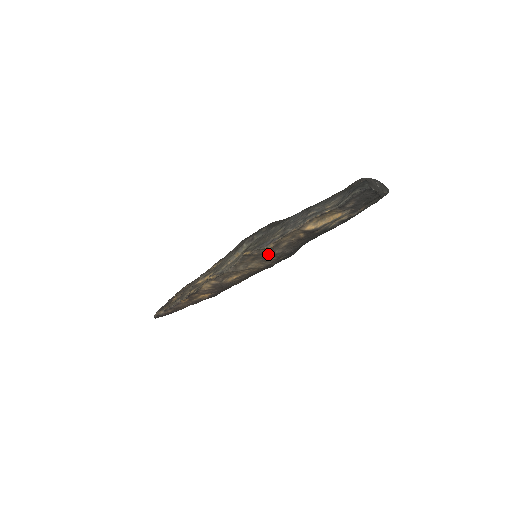
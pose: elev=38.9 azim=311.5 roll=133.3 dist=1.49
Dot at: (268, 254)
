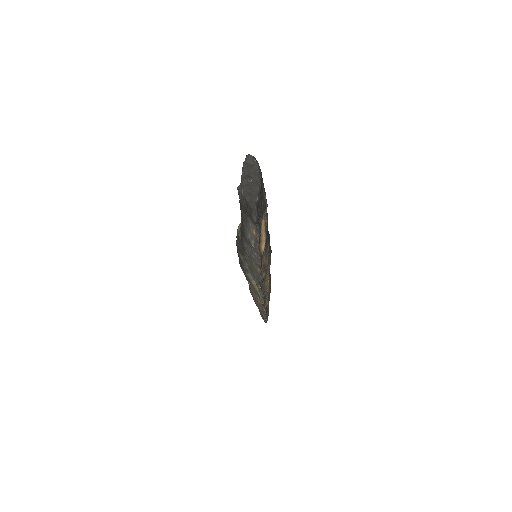
Dot at: (266, 270)
